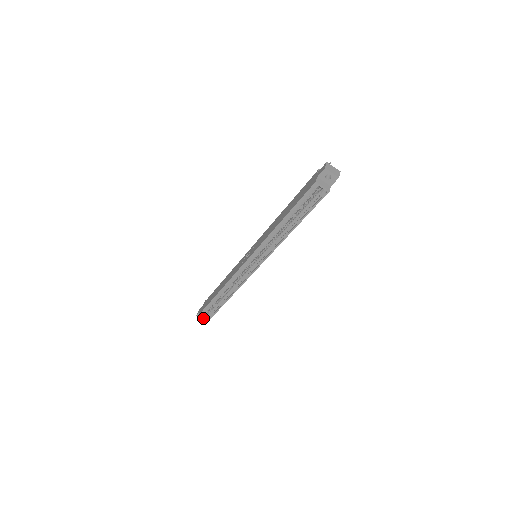
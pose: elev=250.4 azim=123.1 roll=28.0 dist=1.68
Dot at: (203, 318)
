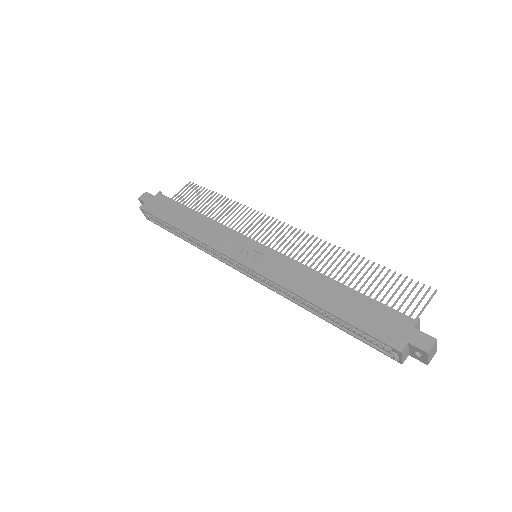
Dot at: (143, 213)
